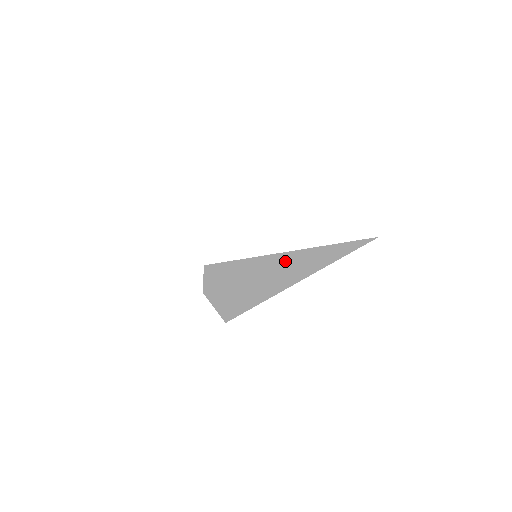
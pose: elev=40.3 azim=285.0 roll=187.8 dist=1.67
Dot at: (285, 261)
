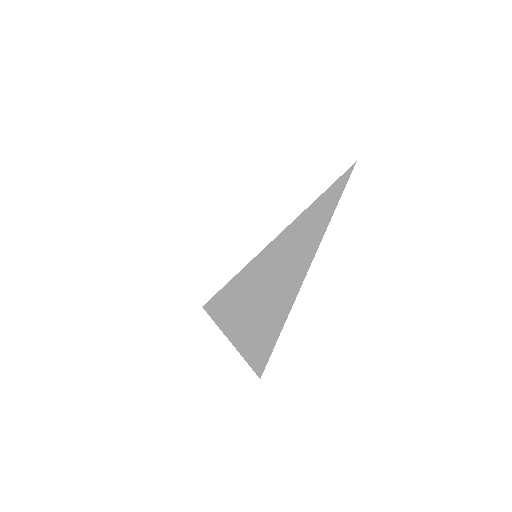
Dot at: occluded
